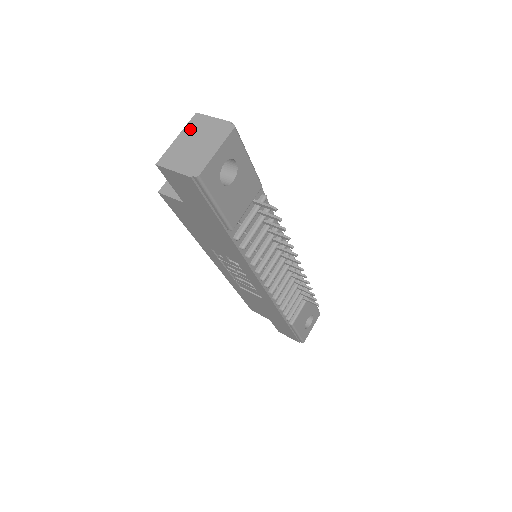
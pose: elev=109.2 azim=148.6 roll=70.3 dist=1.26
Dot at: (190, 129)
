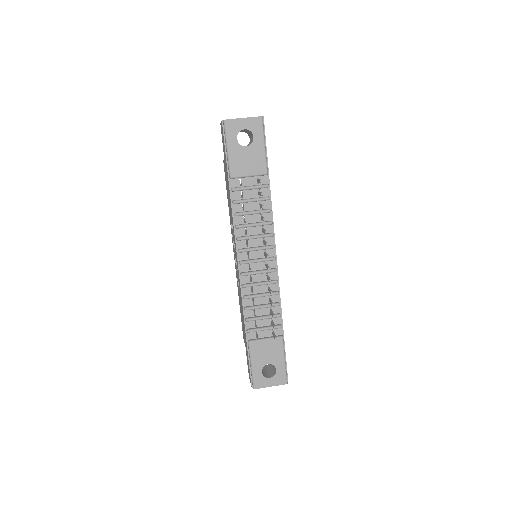
Dot at: occluded
